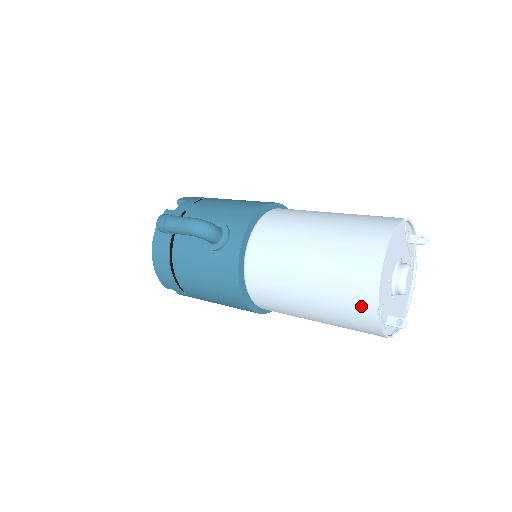
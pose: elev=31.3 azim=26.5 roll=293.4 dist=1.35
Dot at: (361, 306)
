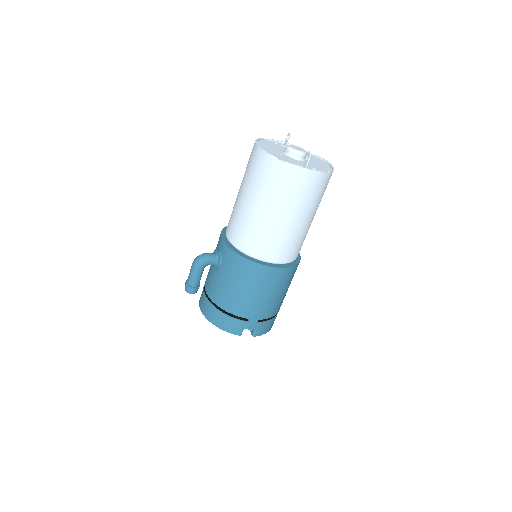
Dot at: (276, 171)
